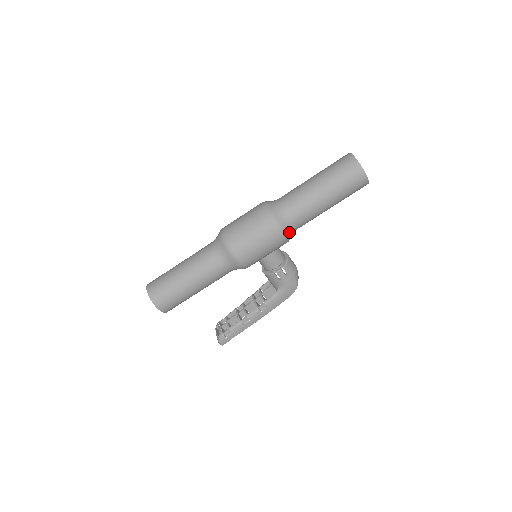
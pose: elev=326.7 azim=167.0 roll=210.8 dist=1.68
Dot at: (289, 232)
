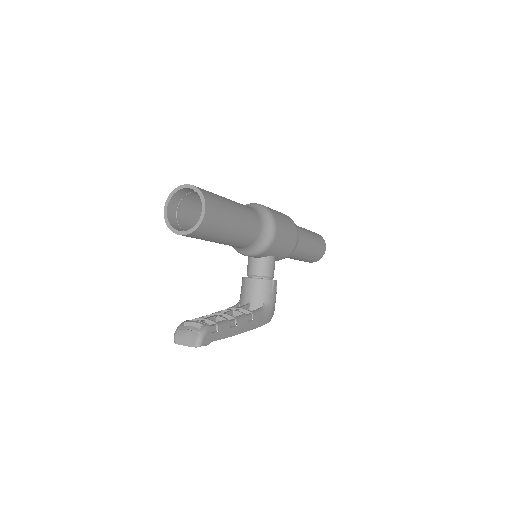
Dot at: occluded
